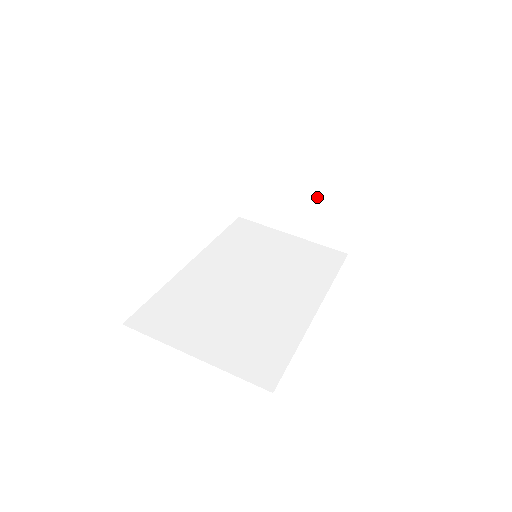
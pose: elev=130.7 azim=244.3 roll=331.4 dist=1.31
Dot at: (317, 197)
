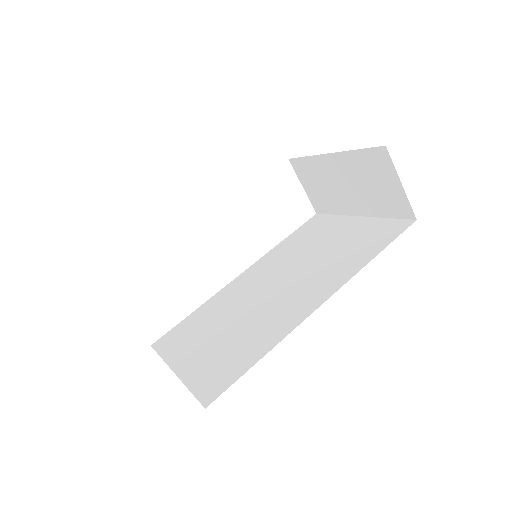
Dot at: (349, 163)
